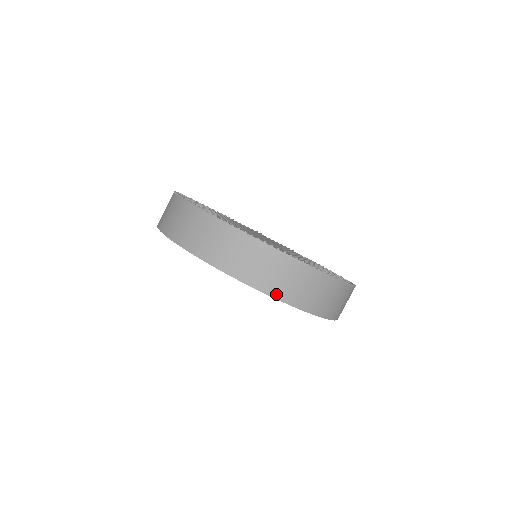
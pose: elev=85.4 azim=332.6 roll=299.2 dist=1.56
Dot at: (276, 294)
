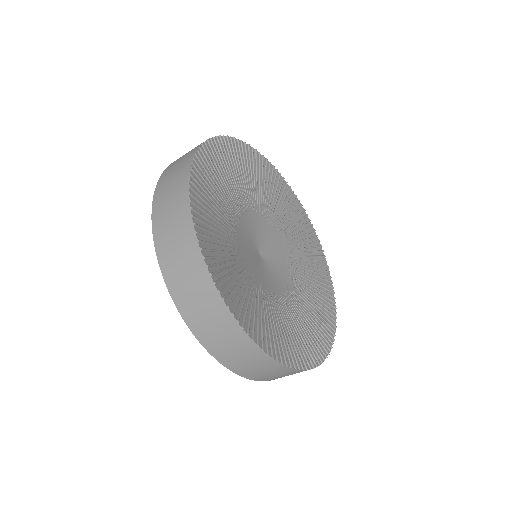
Dot at: (254, 378)
